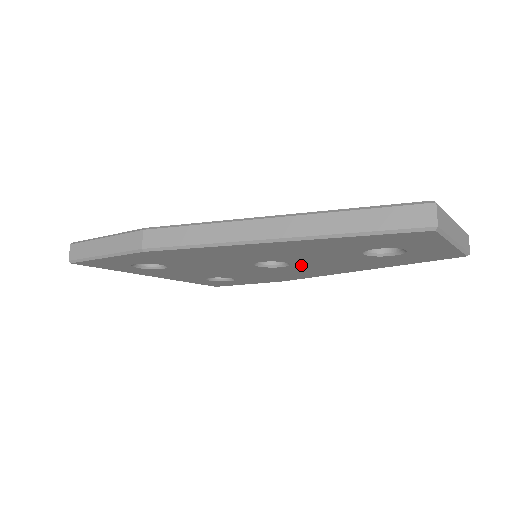
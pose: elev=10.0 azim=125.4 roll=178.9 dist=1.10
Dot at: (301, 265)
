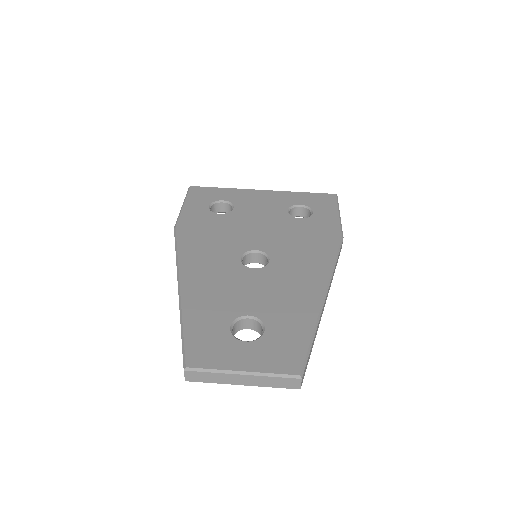
Dot at: occluded
